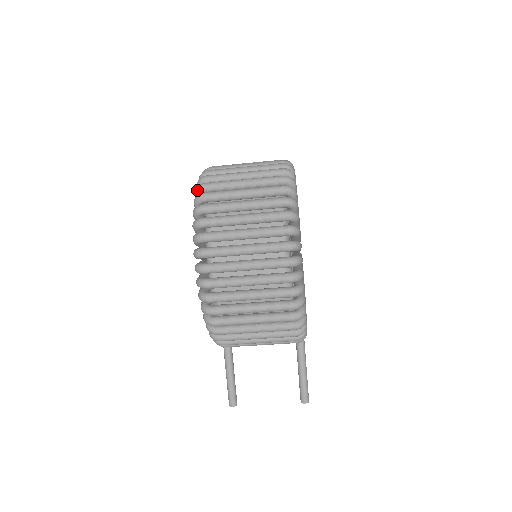
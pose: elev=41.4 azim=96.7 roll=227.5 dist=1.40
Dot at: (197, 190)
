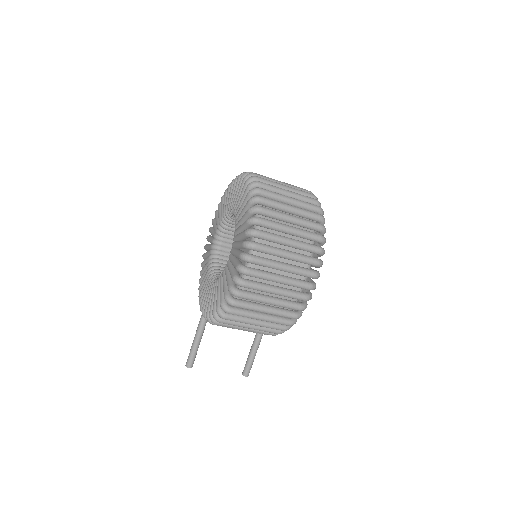
Dot at: (254, 200)
